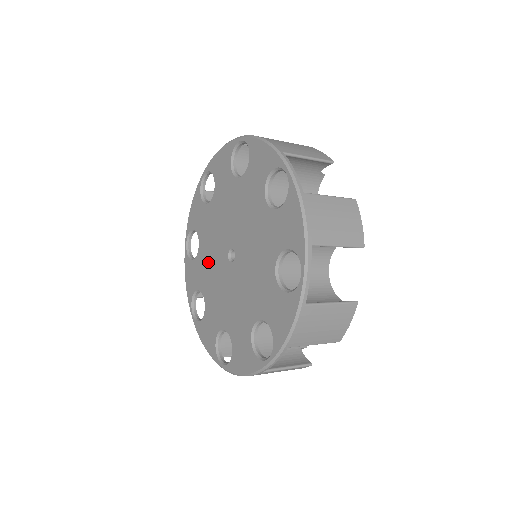
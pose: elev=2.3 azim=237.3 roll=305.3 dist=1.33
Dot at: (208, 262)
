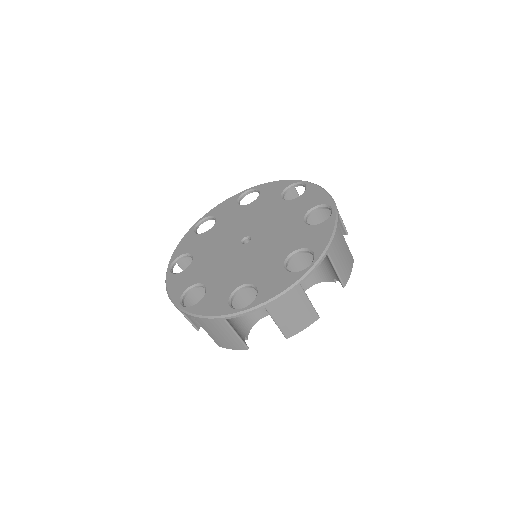
Dot at: (225, 271)
